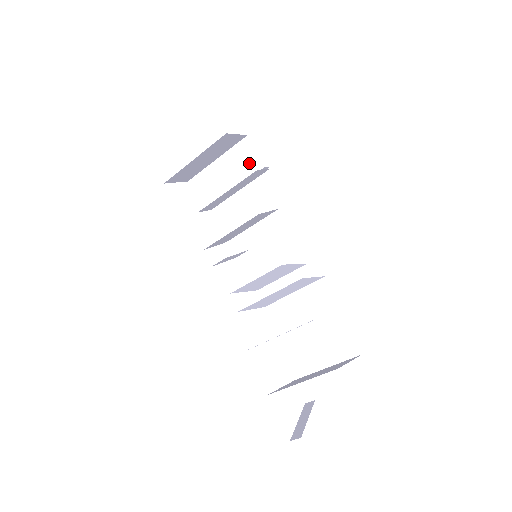
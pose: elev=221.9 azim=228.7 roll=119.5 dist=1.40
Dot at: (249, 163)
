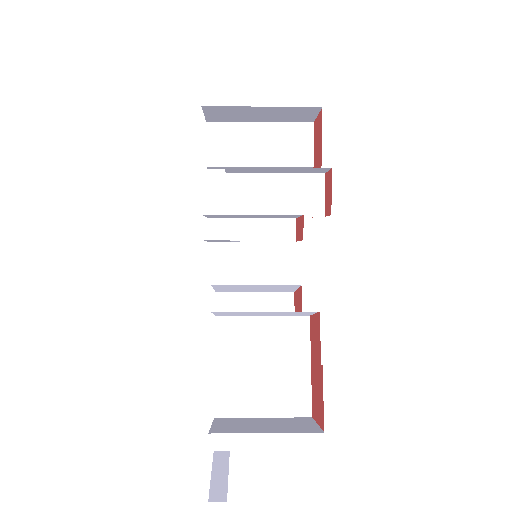
Dot at: (298, 151)
